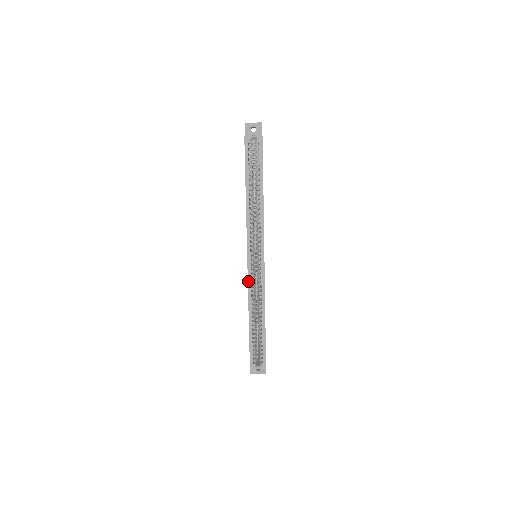
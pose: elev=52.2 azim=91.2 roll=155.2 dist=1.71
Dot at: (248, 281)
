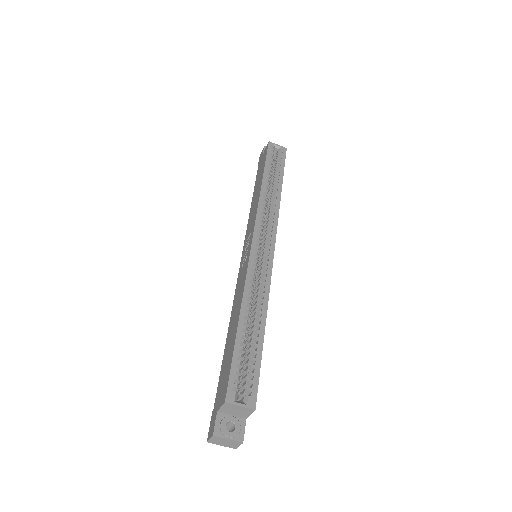
Dot at: (249, 262)
